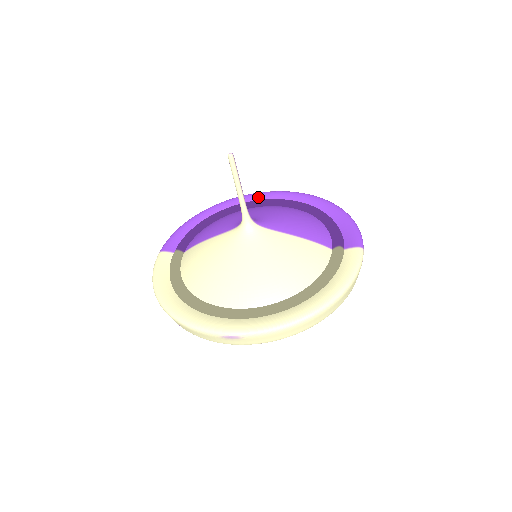
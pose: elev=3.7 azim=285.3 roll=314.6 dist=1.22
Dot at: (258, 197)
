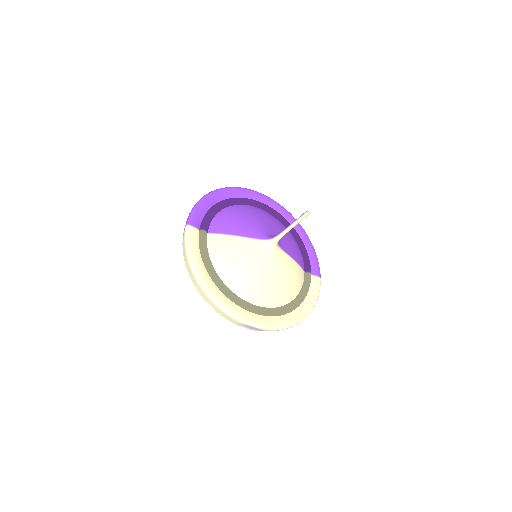
Dot at: (255, 196)
